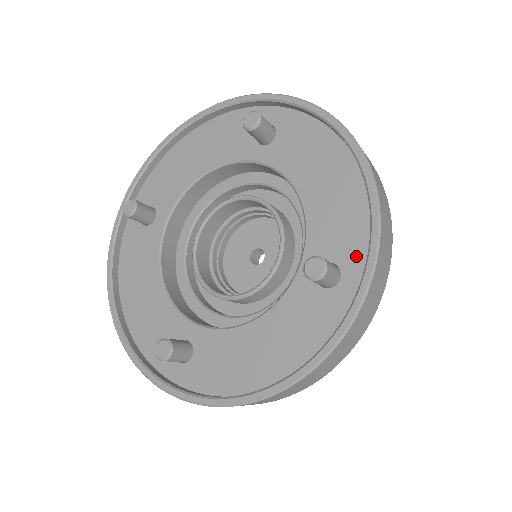
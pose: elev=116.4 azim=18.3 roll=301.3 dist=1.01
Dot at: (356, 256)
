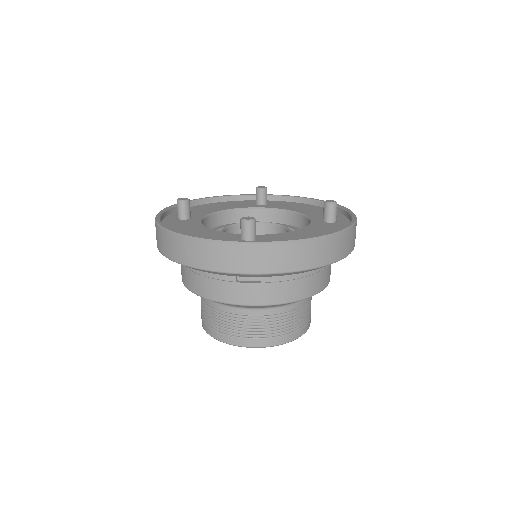
Dot at: (340, 217)
